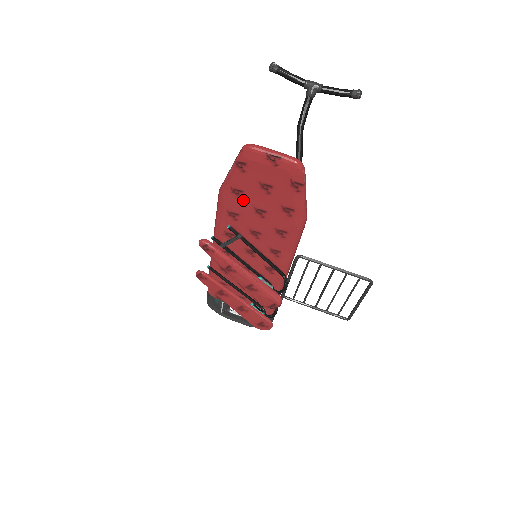
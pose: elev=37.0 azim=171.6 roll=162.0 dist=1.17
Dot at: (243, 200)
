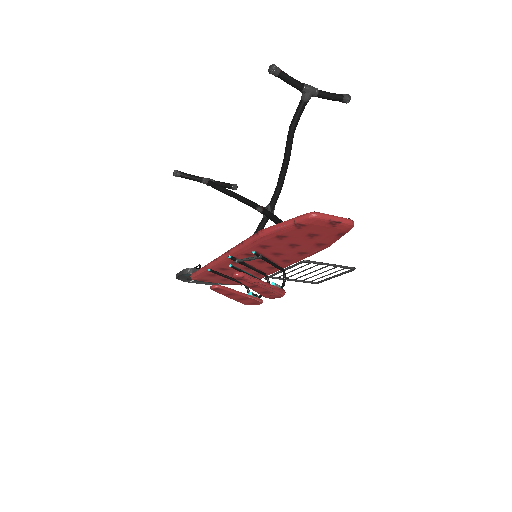
Dot at: (283, 240)
